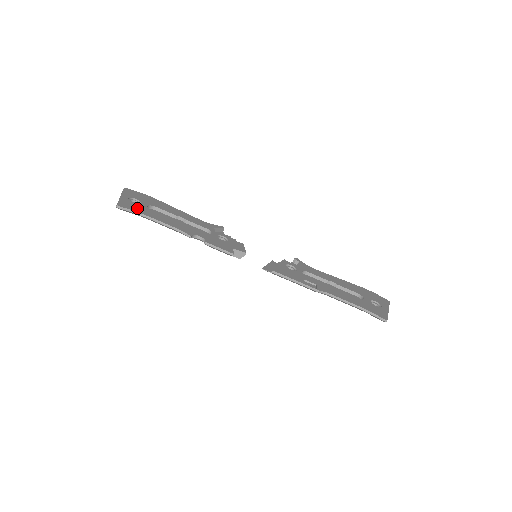
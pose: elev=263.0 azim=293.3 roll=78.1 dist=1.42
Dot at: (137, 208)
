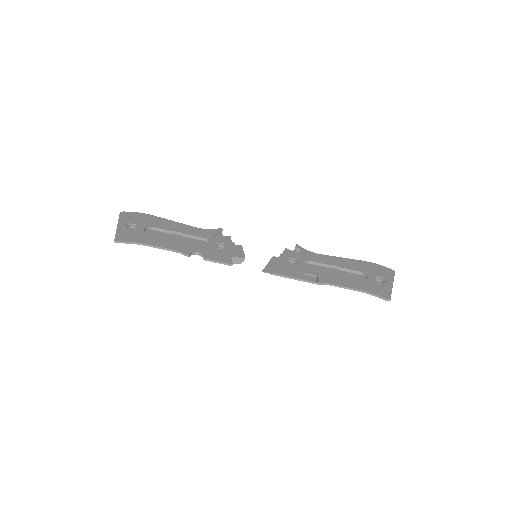
Dot at: (134, 237)
